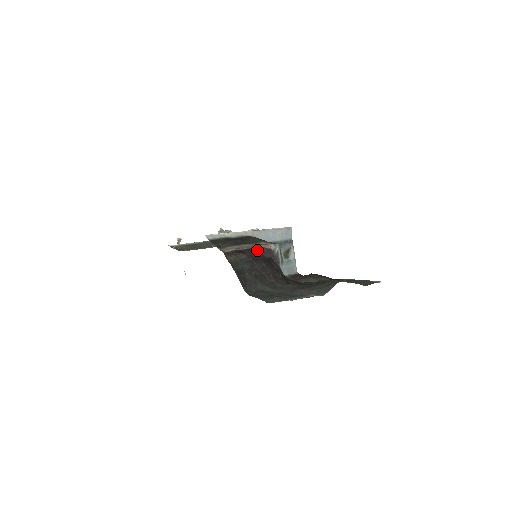
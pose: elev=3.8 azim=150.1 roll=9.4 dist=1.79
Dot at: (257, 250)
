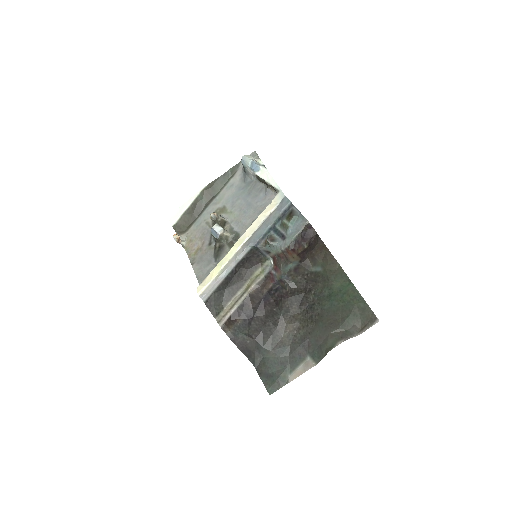
Dot at: (251, 298)
